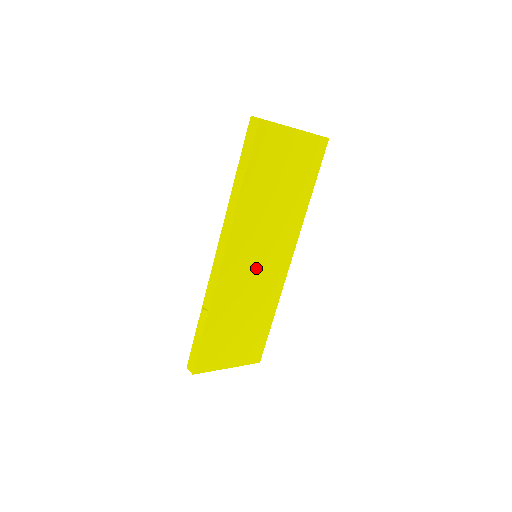
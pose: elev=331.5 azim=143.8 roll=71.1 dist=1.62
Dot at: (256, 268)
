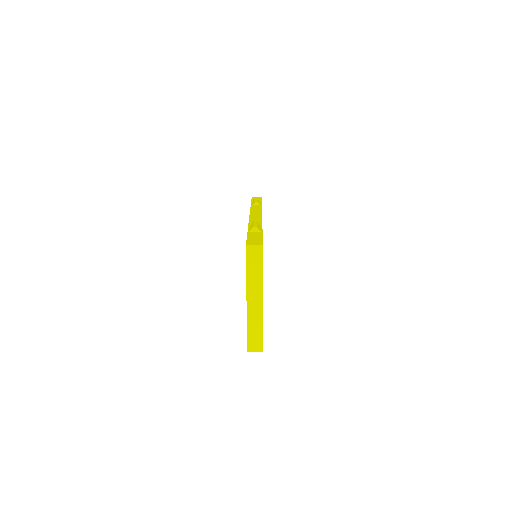
Dot at: occluded
